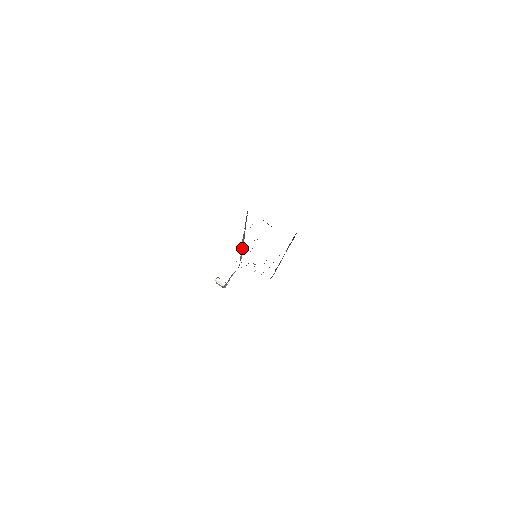
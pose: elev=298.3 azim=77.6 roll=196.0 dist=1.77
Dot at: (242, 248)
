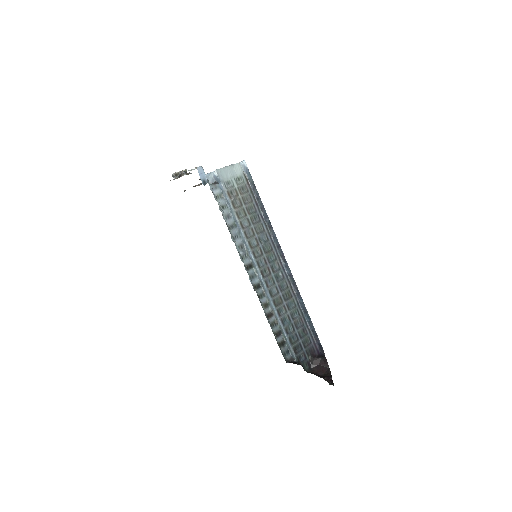
Dot at: (233, 238)
